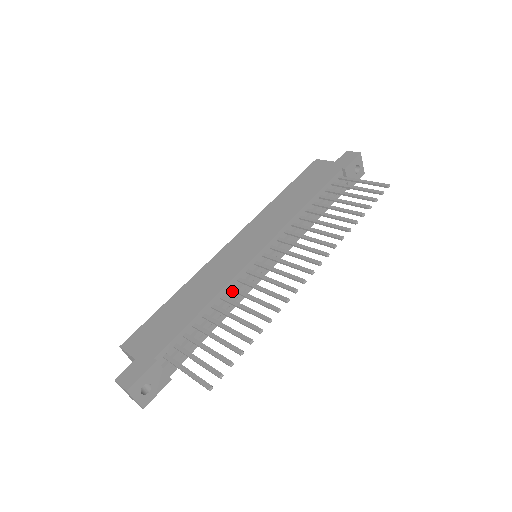
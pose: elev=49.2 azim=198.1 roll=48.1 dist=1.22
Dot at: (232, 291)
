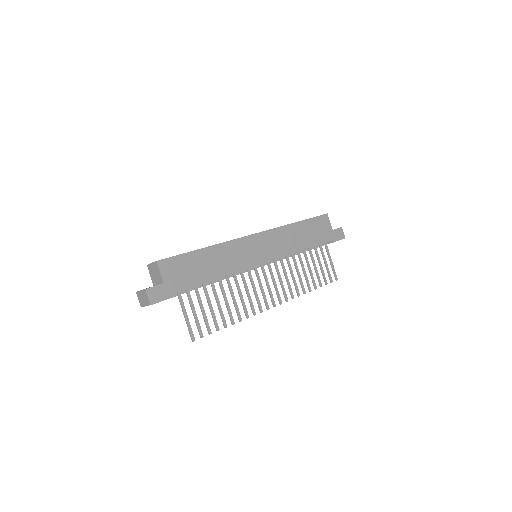
Dot at: (234, 276)
